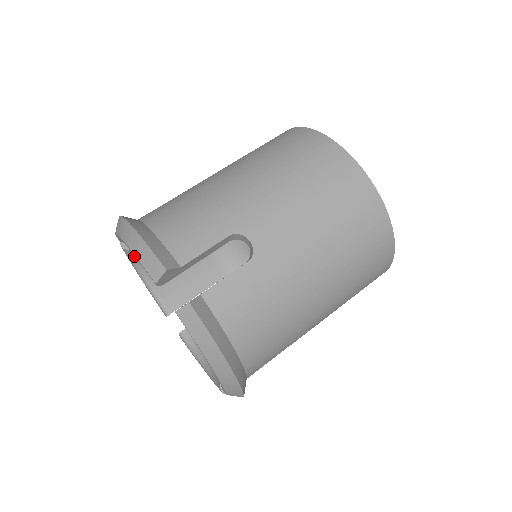
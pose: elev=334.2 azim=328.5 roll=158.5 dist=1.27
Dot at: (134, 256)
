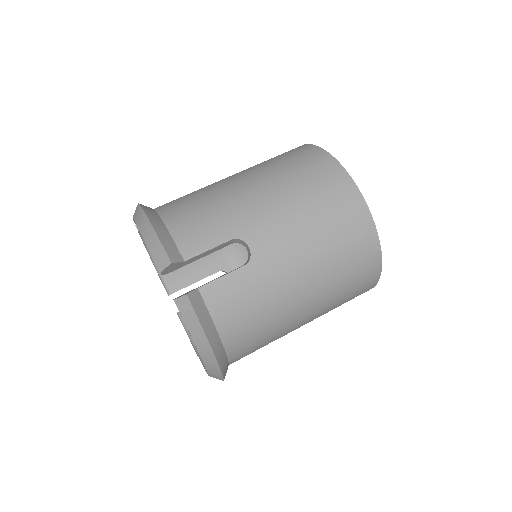
Dot at: occluded
